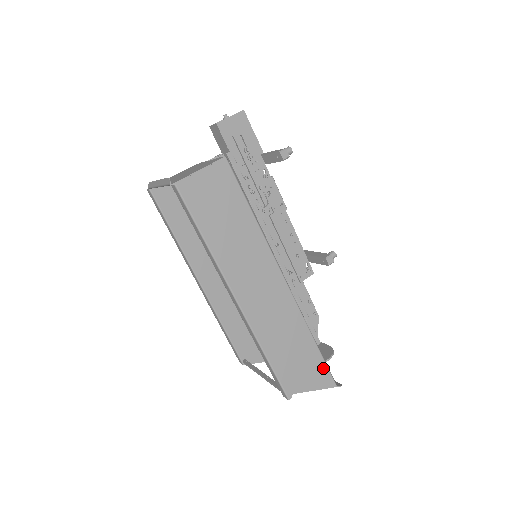
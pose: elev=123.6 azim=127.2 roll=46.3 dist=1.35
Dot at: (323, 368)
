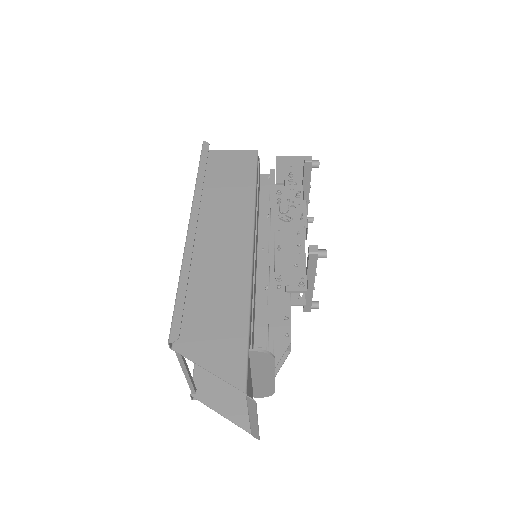
Dot at: (240, 354)
